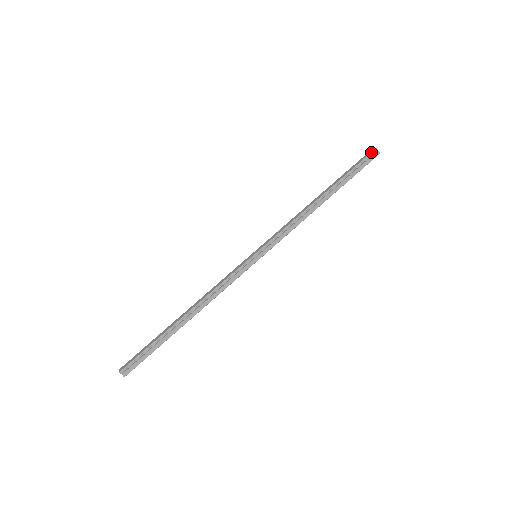
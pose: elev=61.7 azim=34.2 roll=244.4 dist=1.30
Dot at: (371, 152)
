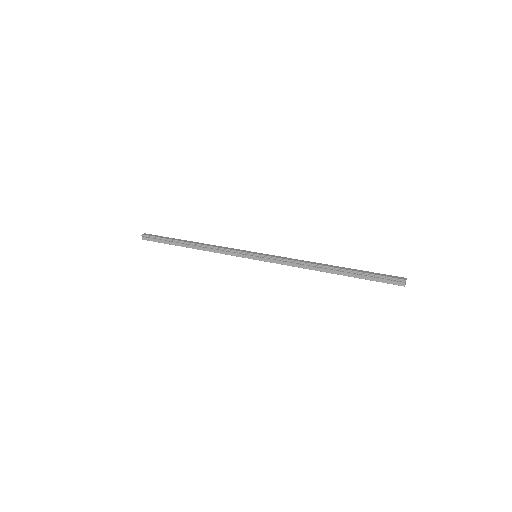
Dot at: (398, 278)
